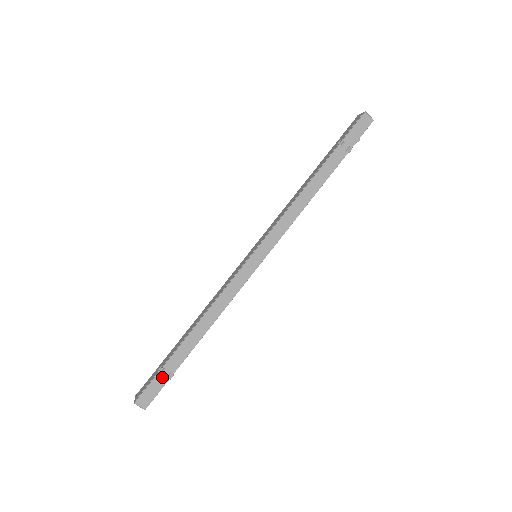
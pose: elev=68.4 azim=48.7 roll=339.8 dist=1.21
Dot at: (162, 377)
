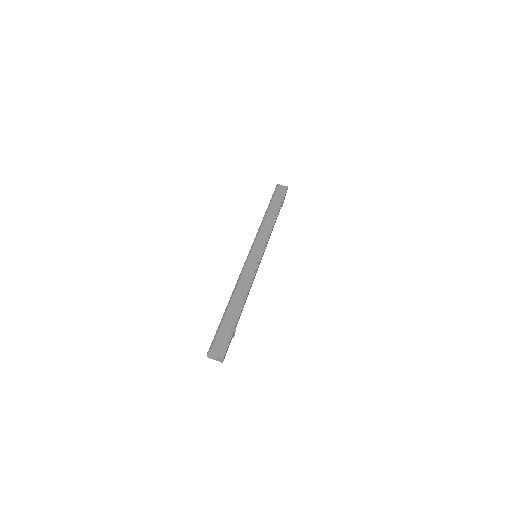
Dot at: (232, 336)
